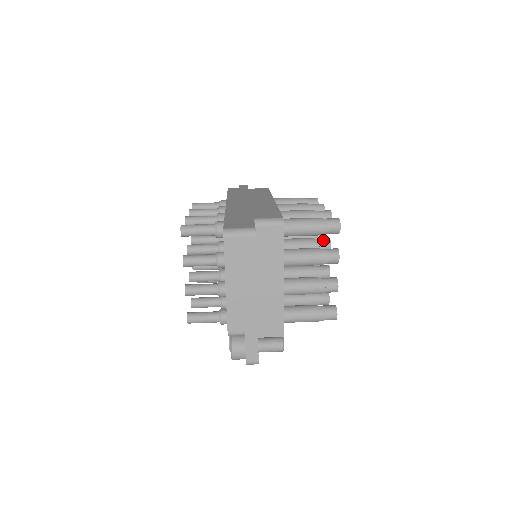
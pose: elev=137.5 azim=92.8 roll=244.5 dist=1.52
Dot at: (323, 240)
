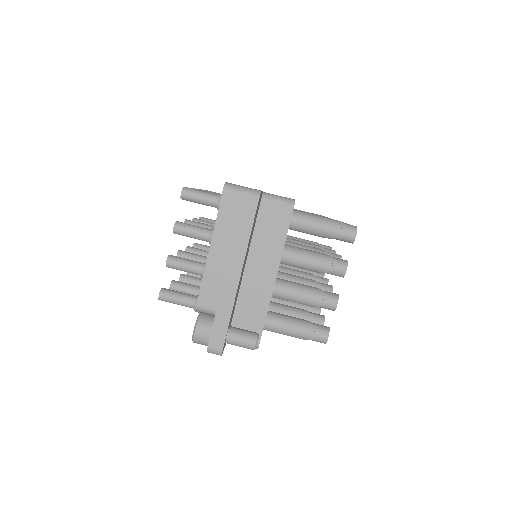
Dot at: (333, 254)
